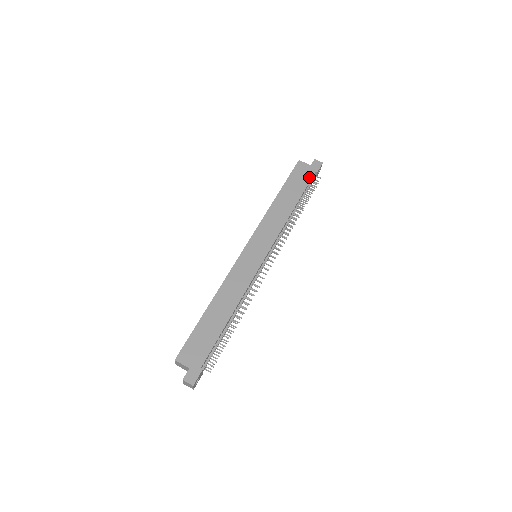
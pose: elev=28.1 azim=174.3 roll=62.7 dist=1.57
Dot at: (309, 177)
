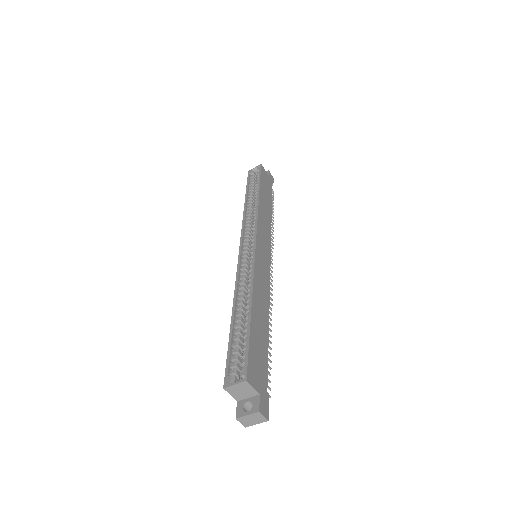
Dot at: (271, 187)
